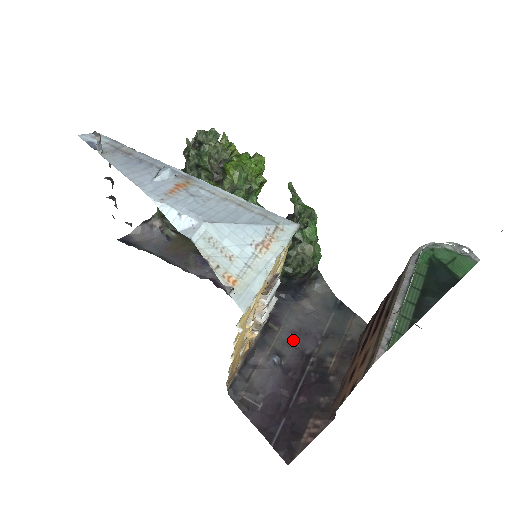
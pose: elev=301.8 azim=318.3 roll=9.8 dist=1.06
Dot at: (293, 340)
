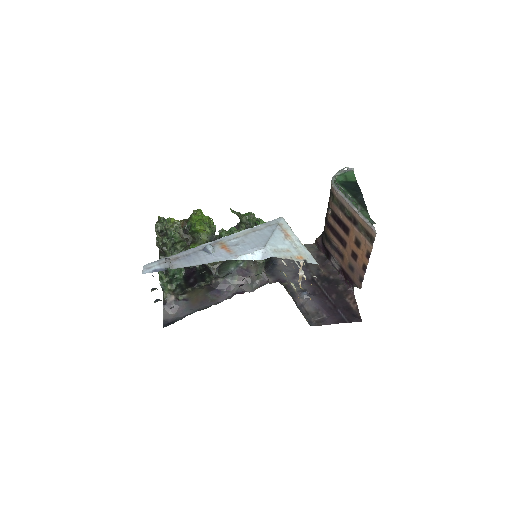
Dot at: occluded
